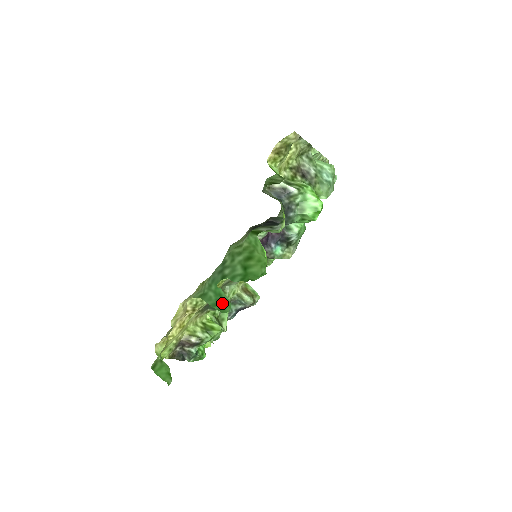
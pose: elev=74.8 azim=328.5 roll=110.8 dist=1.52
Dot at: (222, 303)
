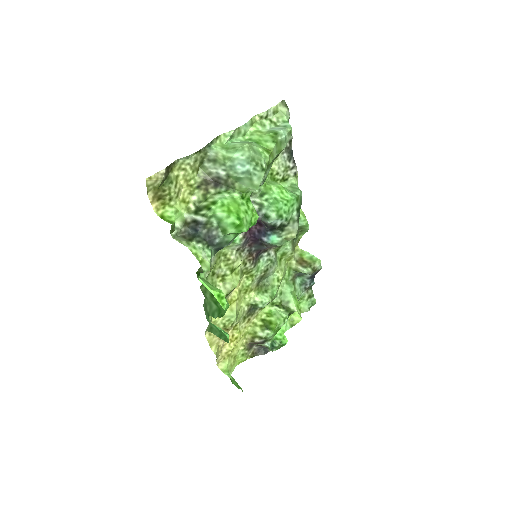
Dot at: occluded
